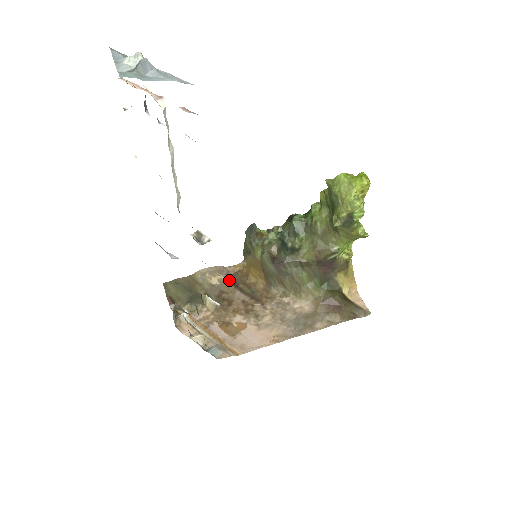
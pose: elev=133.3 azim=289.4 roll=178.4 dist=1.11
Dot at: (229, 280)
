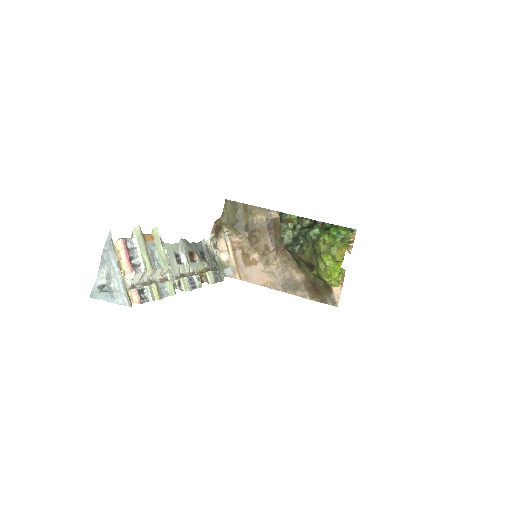
Dot at: (267, 222)
